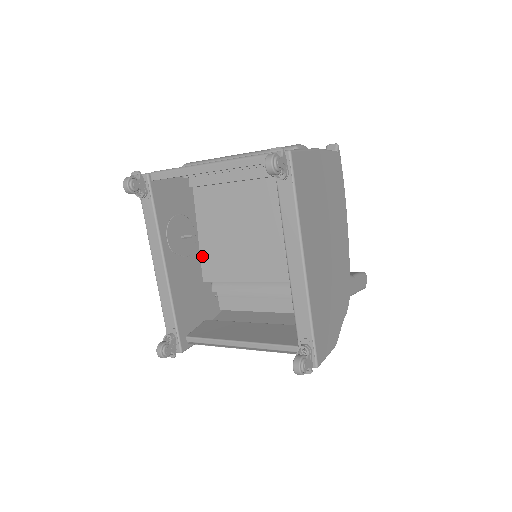
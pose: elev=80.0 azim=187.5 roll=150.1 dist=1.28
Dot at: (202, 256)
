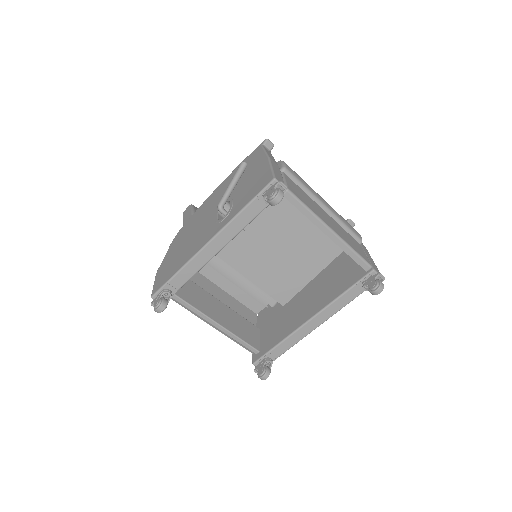
Dot at: occluded
